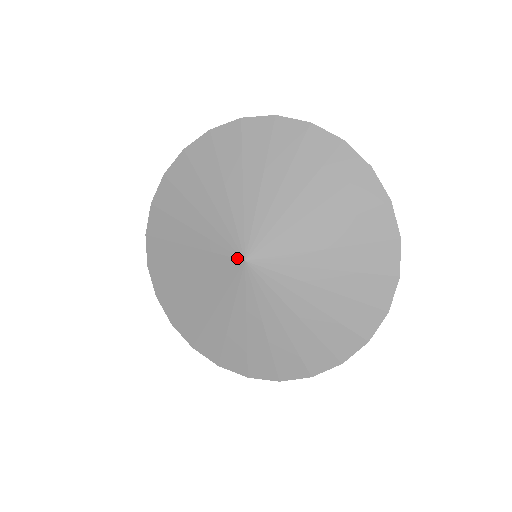
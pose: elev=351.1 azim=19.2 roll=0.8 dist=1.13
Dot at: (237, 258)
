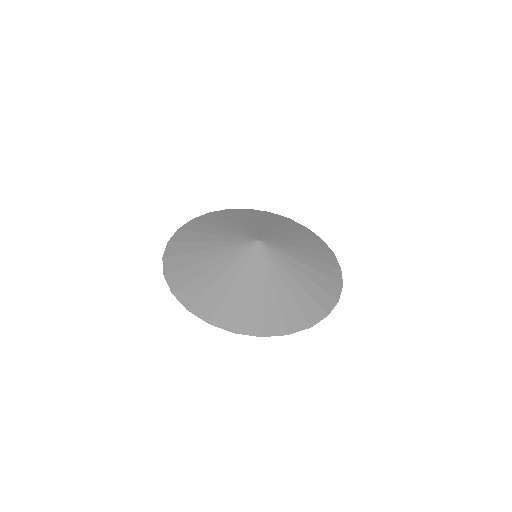
Dot at: (253, 240)
